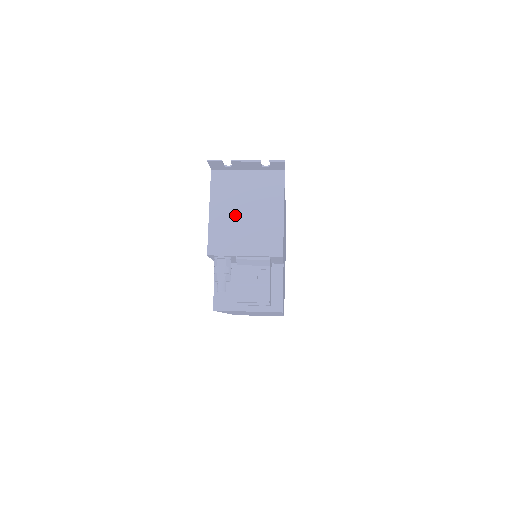
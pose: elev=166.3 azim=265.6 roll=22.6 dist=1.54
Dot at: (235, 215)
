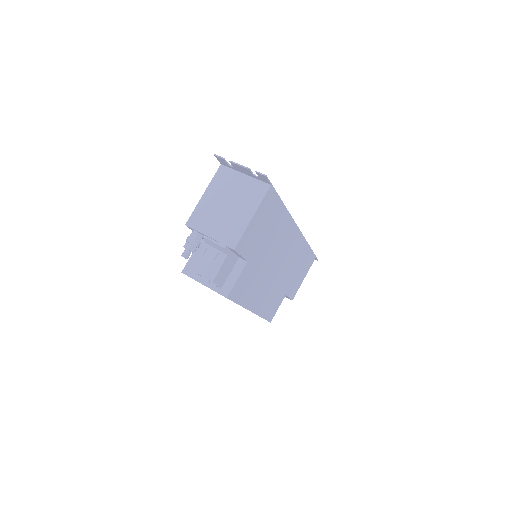
Dot at: (219, 204)
